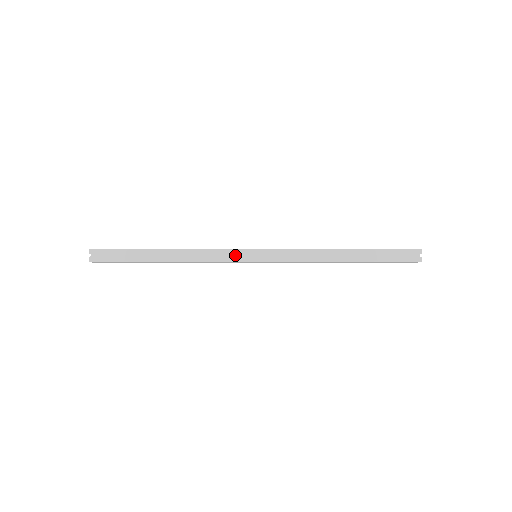
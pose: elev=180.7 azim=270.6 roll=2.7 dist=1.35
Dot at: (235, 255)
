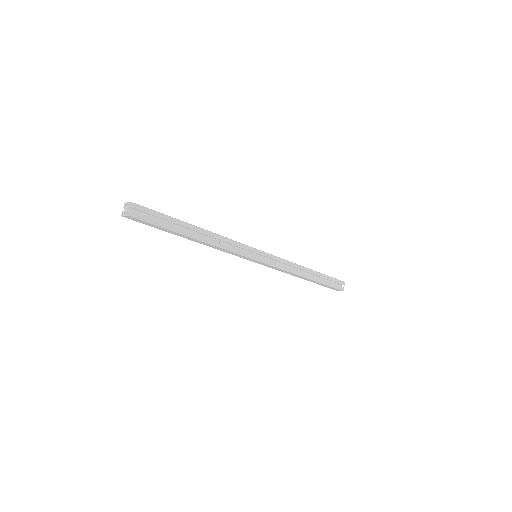
Dot at: (244, 250)
